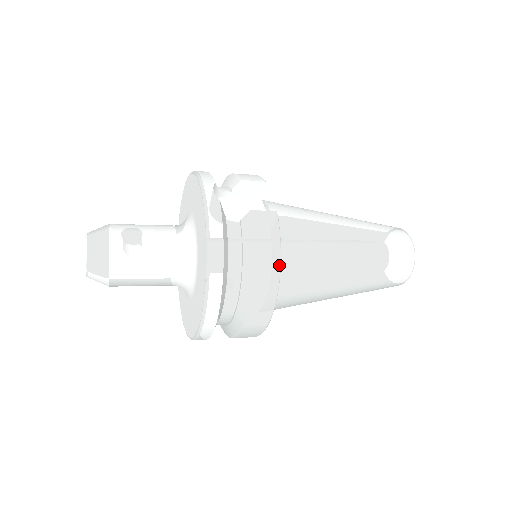
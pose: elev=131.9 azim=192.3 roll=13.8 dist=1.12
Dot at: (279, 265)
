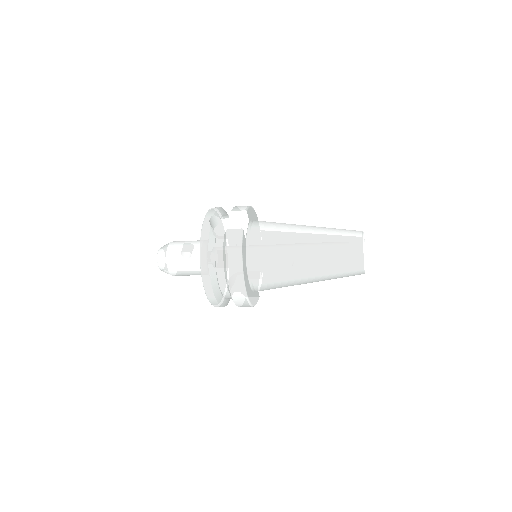
Dot at: (241, 260)
